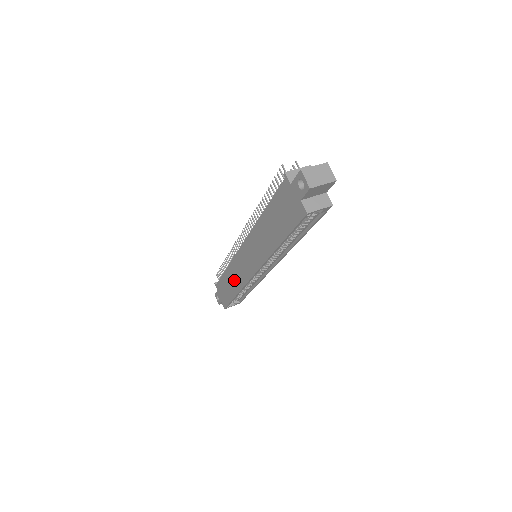
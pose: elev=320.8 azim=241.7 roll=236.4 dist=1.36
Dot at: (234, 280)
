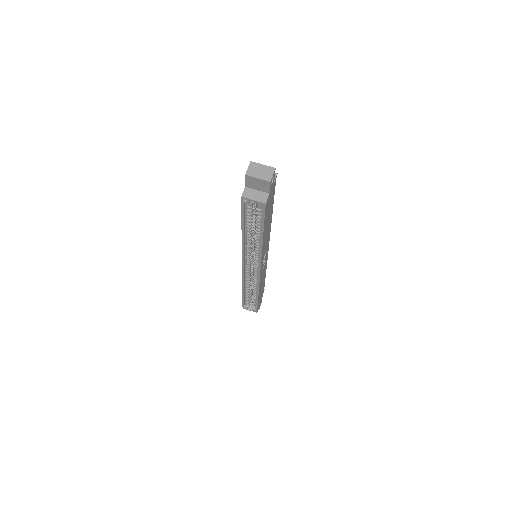
Dot at: occluded
